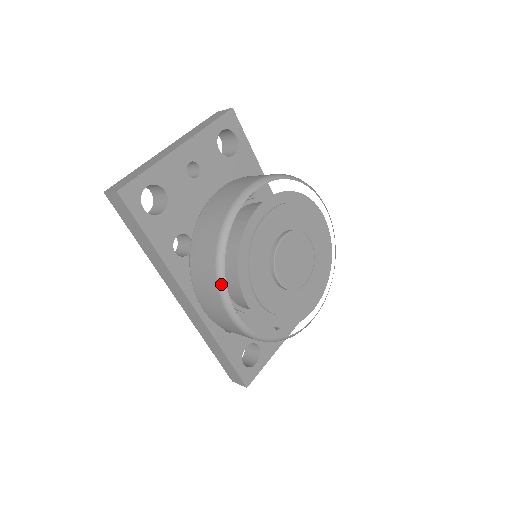
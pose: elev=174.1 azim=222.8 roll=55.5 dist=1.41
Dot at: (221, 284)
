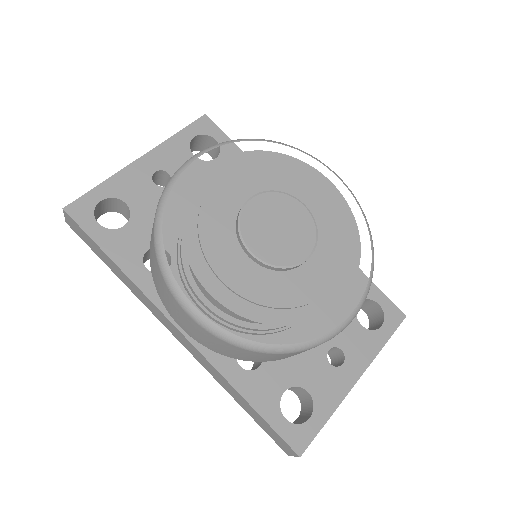
Dot at: (163, 269)
